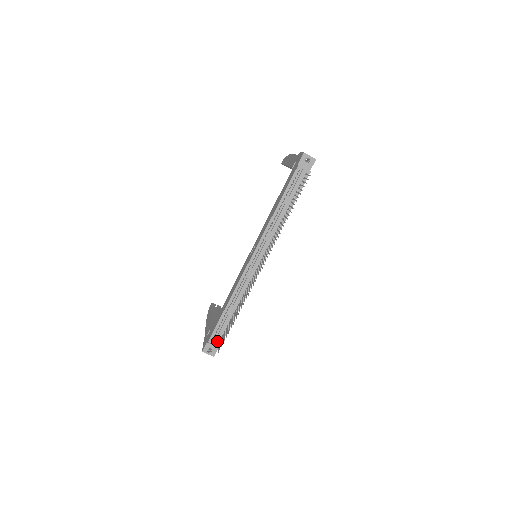
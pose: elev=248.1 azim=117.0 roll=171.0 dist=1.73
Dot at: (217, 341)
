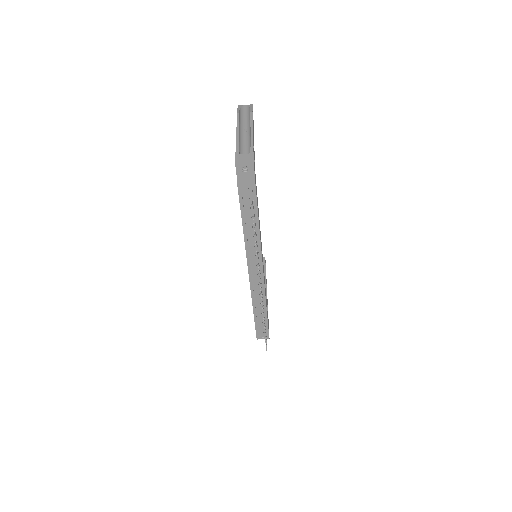
Dot at: (263, 332)
